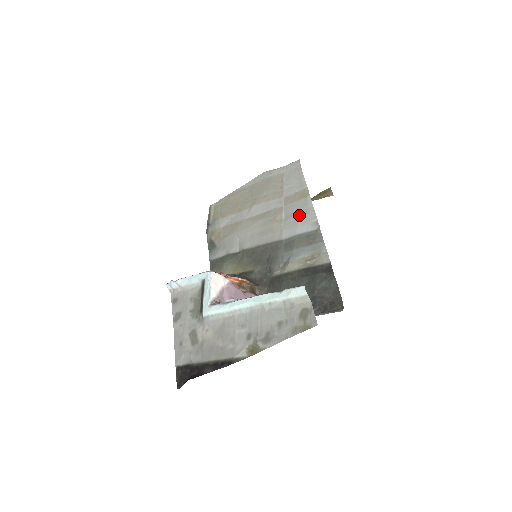
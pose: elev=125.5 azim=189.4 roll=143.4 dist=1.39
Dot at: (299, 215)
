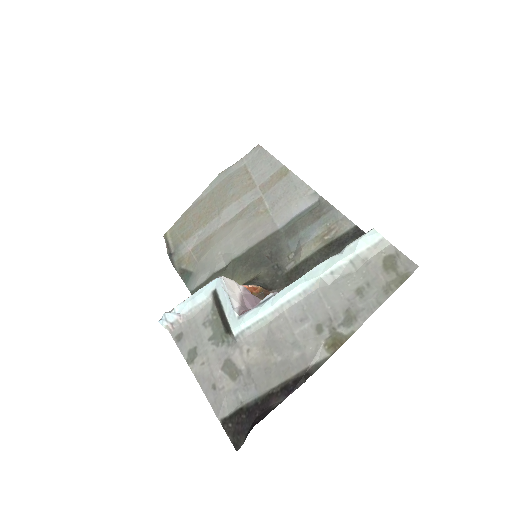
Dot at: (288, 195)
